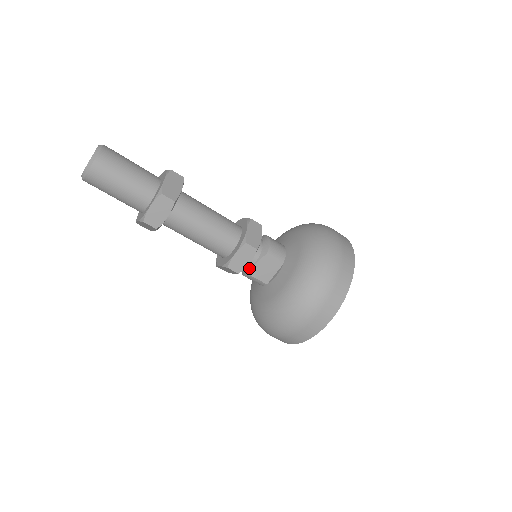
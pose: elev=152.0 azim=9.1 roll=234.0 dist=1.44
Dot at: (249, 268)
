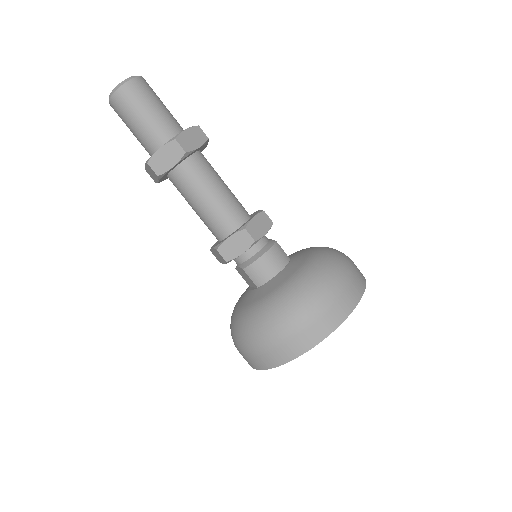
Dot at: occluded
